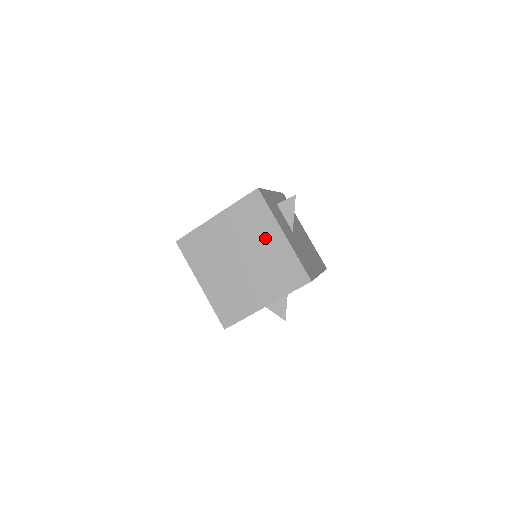
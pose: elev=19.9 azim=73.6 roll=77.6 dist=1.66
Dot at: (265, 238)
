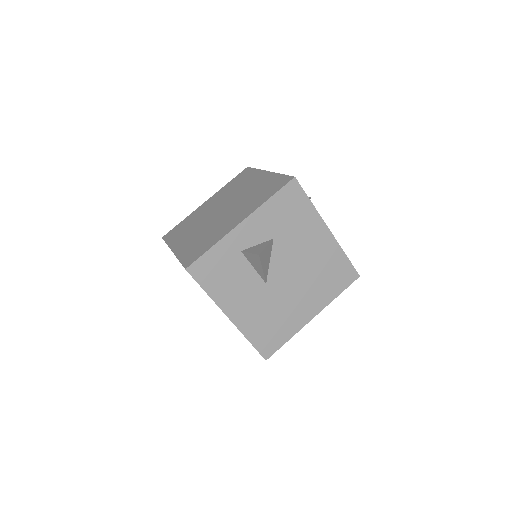
Dot at: occluded
